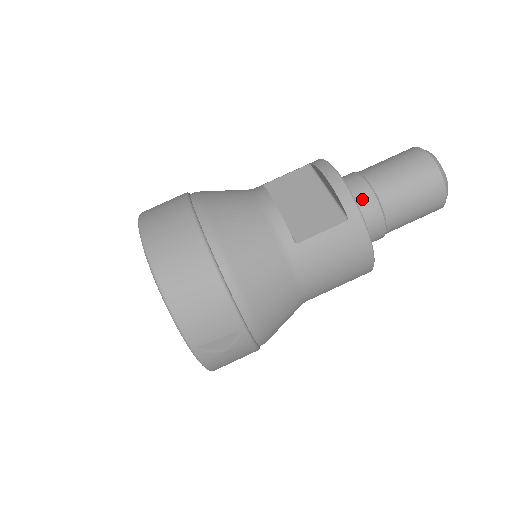
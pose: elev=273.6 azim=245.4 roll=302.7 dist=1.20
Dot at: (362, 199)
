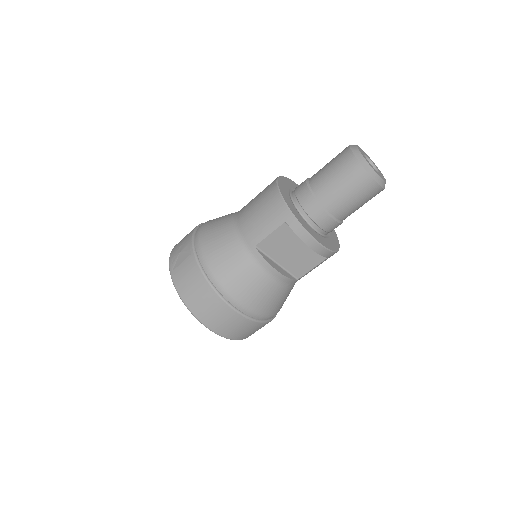
Dot at: (329, 228)
